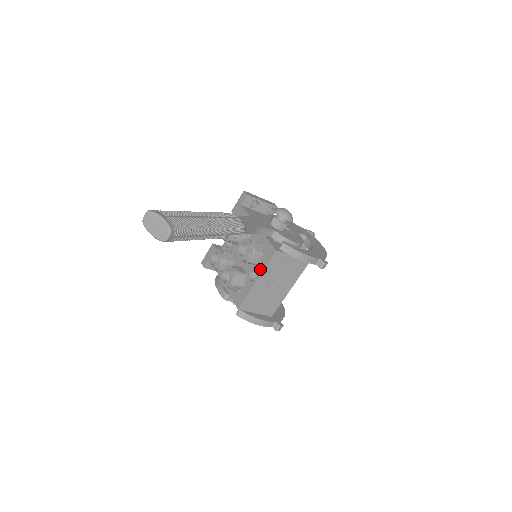
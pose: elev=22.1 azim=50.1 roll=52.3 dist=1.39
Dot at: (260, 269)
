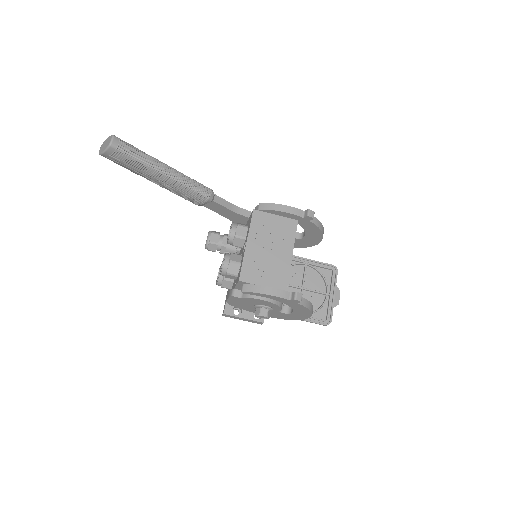
Dot at: (247, 235)
